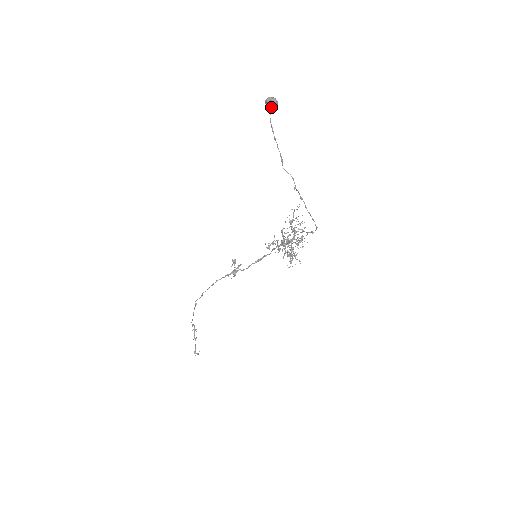
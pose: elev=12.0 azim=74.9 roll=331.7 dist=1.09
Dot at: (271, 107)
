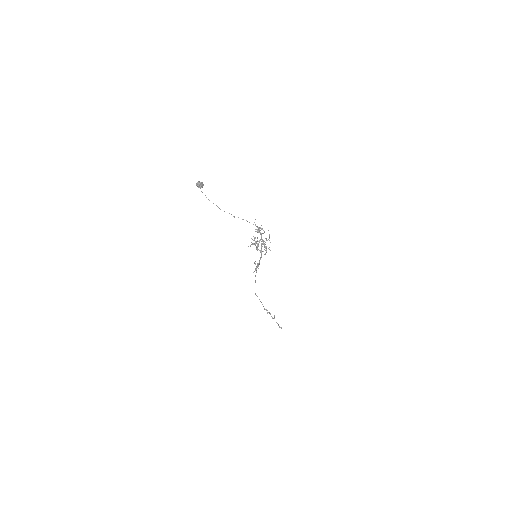
Dot at: (199, 187)
